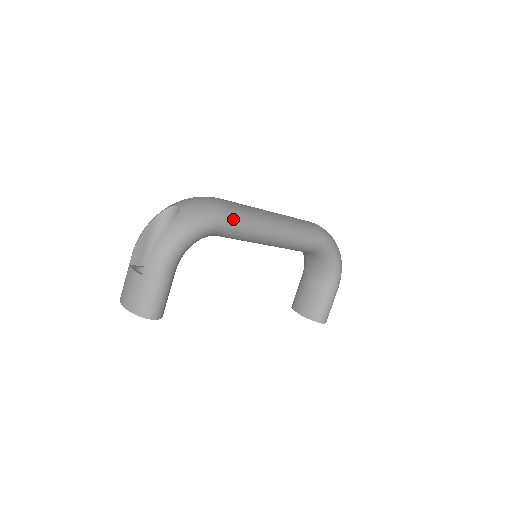
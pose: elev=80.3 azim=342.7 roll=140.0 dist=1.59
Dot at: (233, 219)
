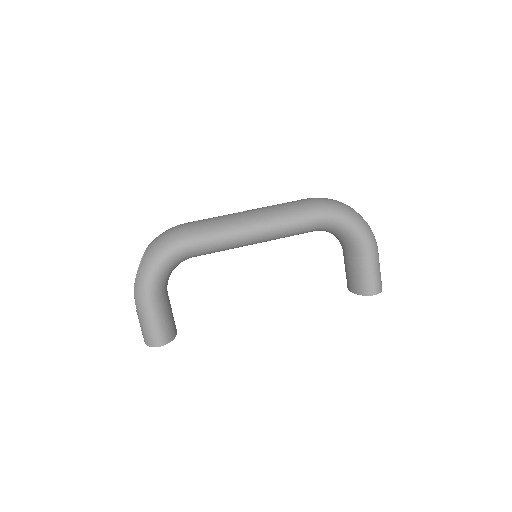
Dot at: (190, 240)
